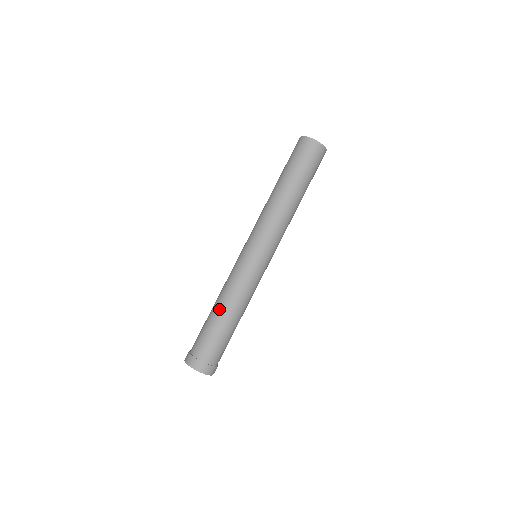
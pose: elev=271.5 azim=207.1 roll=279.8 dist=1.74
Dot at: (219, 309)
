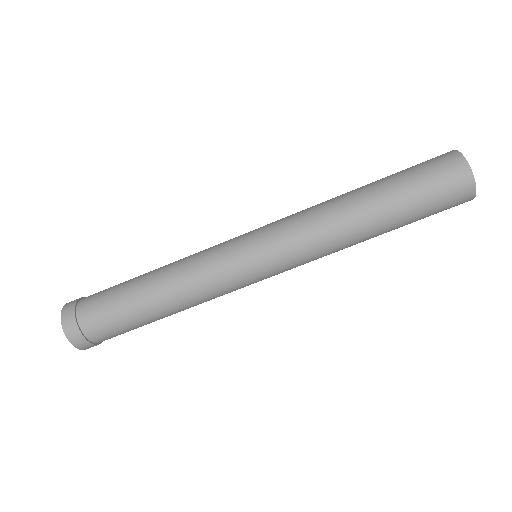
Dot at: (152, 271)
